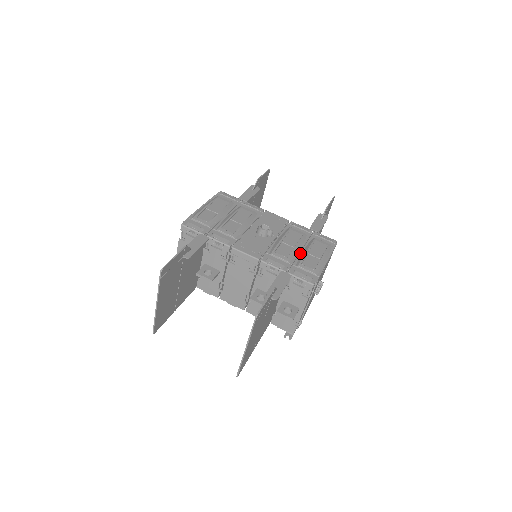
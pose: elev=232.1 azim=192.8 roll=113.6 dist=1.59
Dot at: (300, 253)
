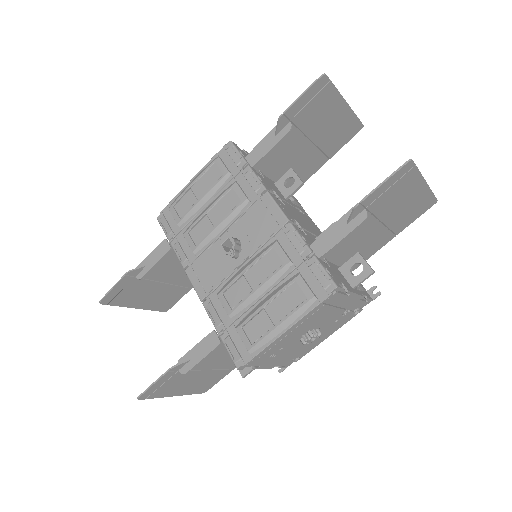
Dot at: (257, 303)
